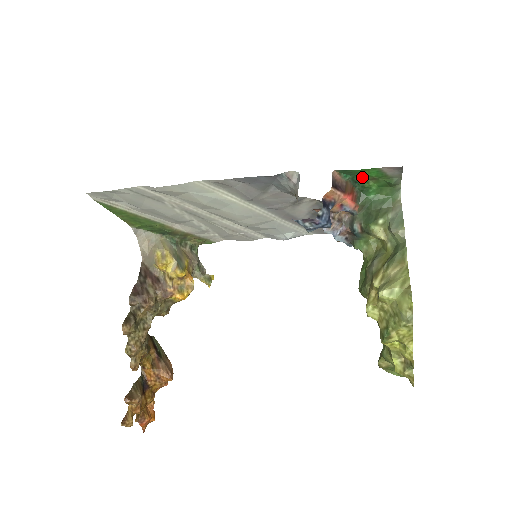
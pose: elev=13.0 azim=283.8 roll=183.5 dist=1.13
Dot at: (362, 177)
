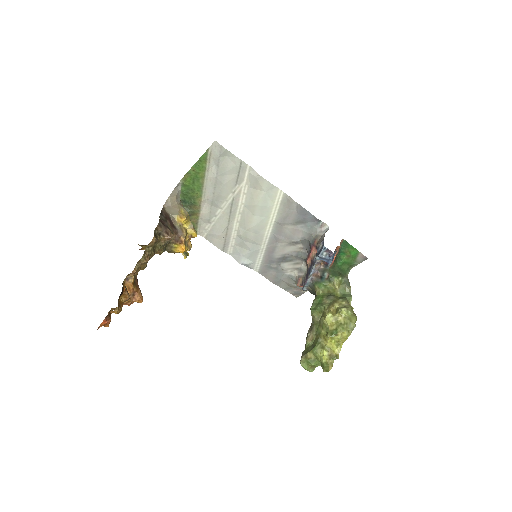
Dot at: (346, 251)
